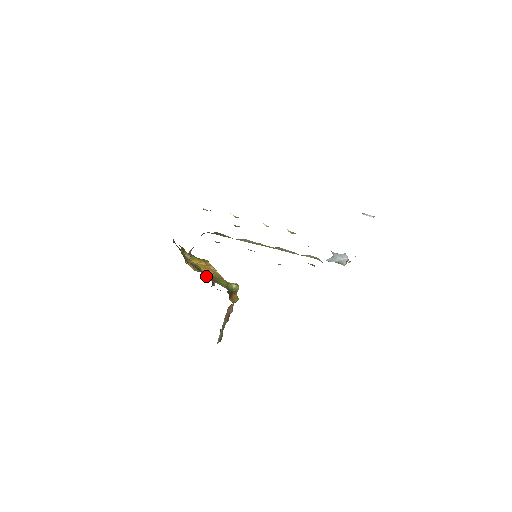
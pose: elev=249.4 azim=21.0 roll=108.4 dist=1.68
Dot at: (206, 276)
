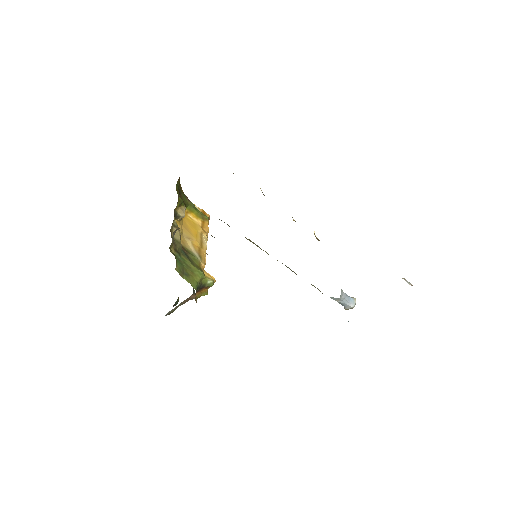
Dot at: (178, 269)
